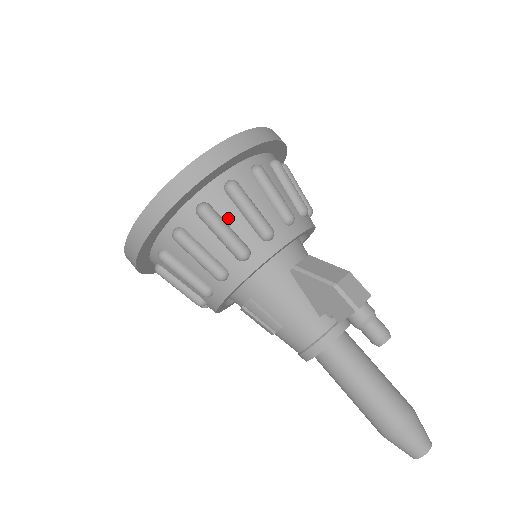
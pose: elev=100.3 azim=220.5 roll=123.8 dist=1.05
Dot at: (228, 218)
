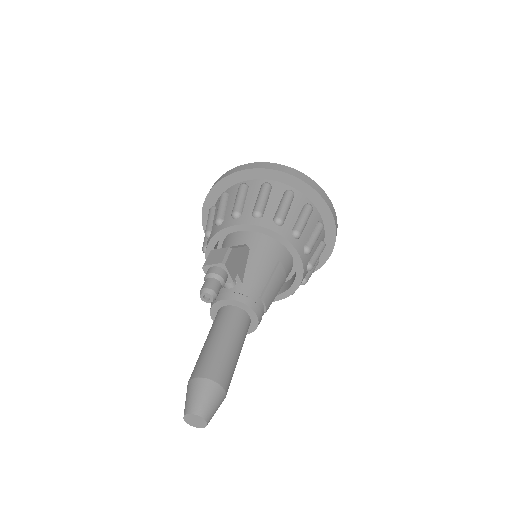
Dot at: occluded
